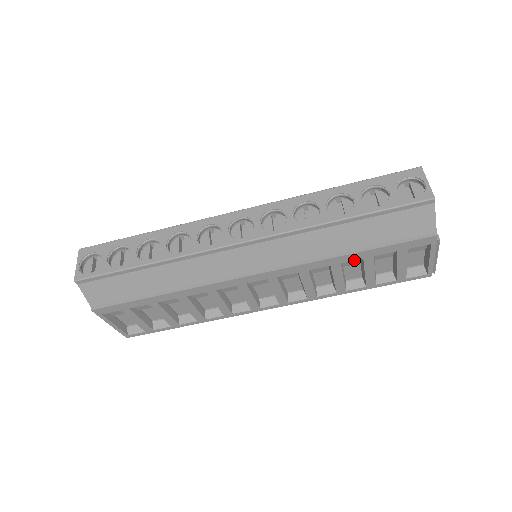
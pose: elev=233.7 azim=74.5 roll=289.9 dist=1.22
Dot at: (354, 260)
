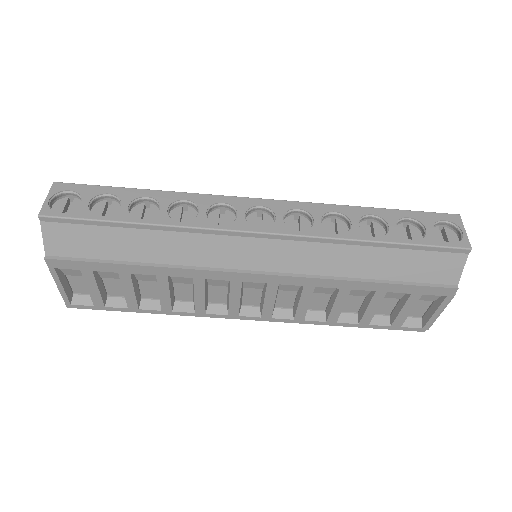
Dot at: (363, 290)
